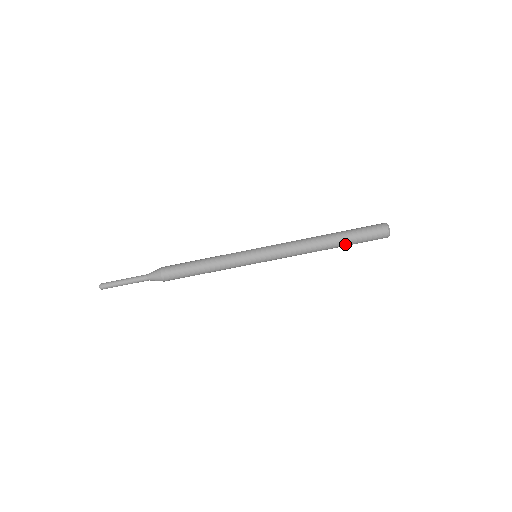
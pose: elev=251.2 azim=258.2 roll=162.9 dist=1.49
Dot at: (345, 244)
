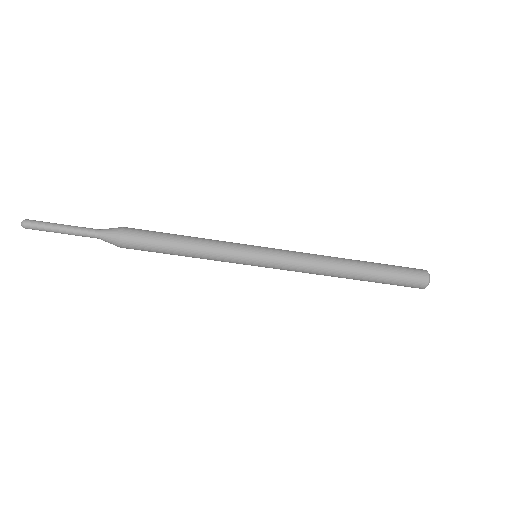
Dot at: (369, 281)
